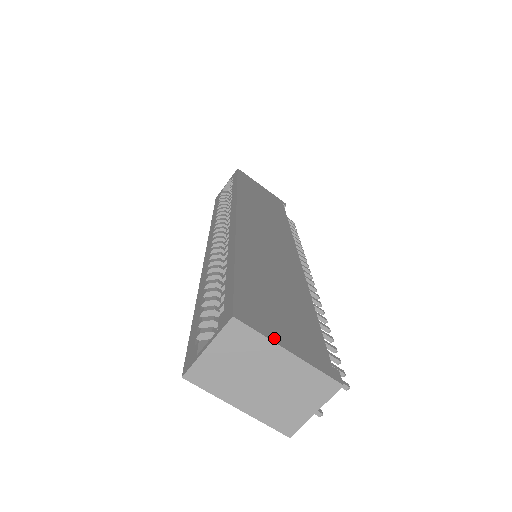
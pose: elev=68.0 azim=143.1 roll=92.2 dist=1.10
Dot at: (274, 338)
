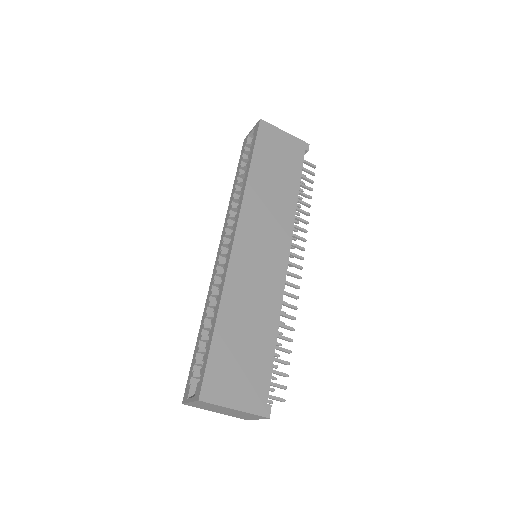
Dot at: (226, 403)
